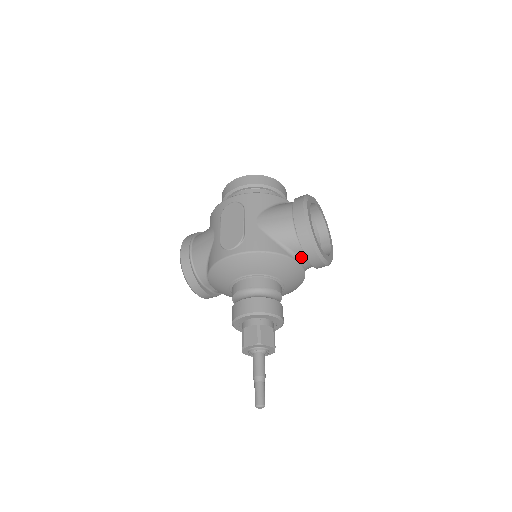
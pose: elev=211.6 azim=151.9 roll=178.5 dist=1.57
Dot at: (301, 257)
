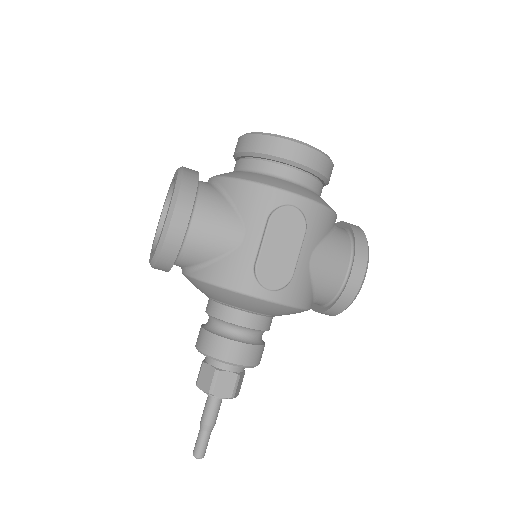
Dot at: occluded
